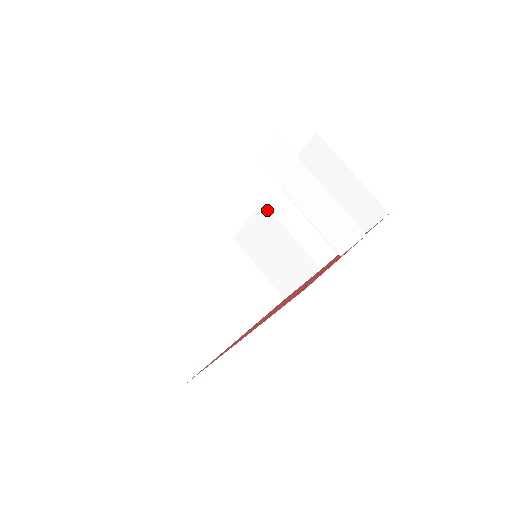
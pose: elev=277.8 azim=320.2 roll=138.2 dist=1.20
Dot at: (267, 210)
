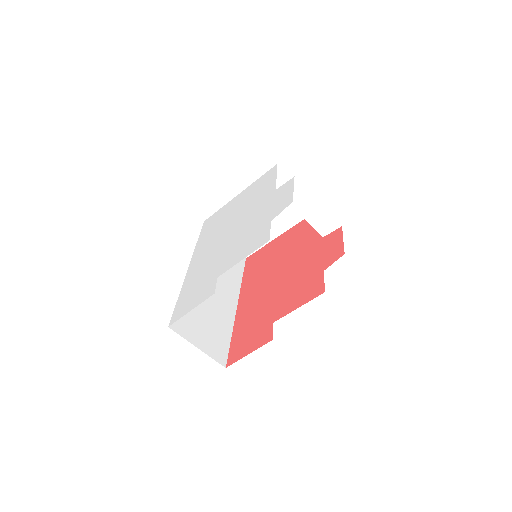
Dot at: occluded
